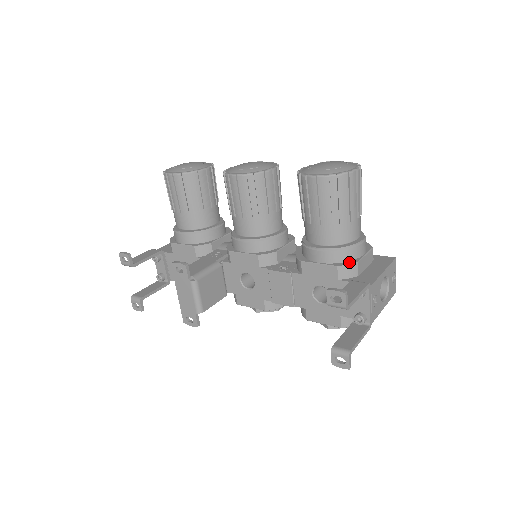
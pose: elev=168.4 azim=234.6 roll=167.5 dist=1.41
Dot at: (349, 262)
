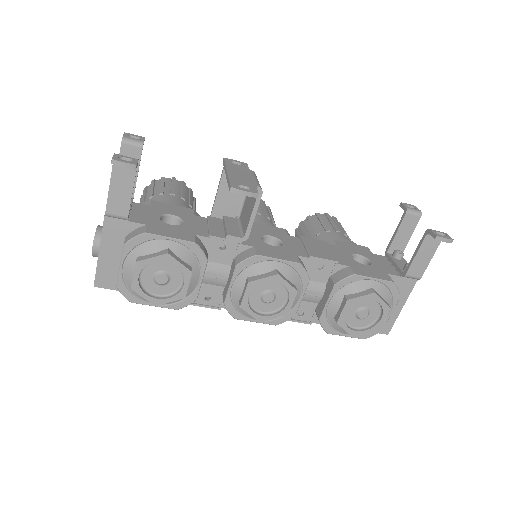
Dot at: occluded
